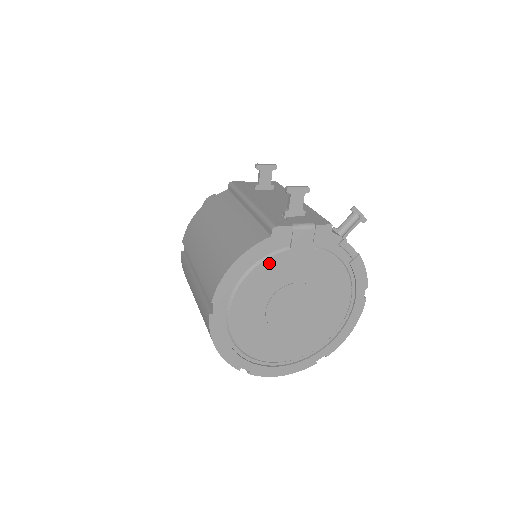
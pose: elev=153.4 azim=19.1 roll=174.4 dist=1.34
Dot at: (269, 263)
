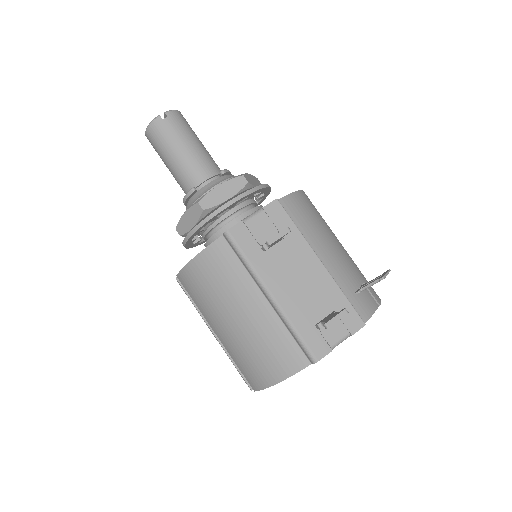
Dot at: occluded
